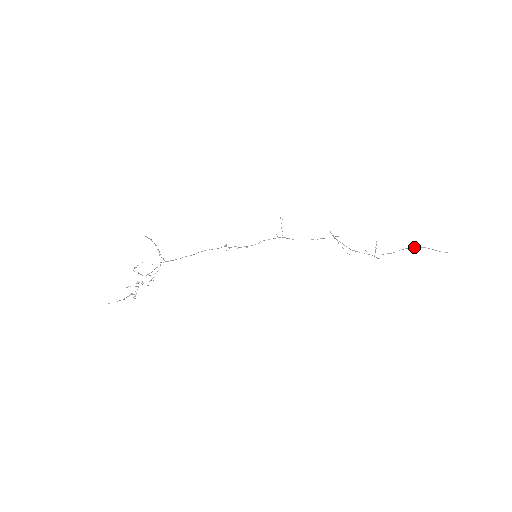
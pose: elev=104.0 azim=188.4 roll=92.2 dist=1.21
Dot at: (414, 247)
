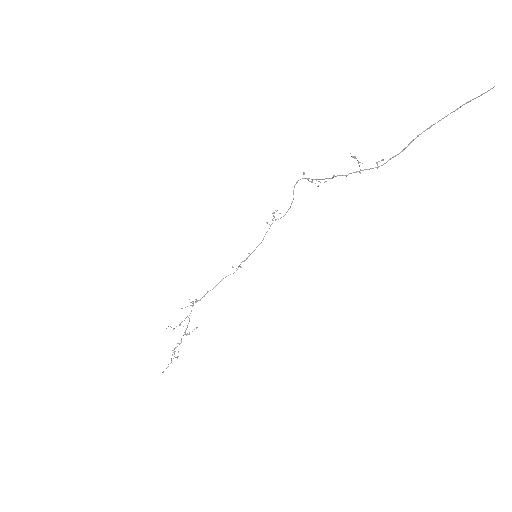
Dot at: (434, 124)
